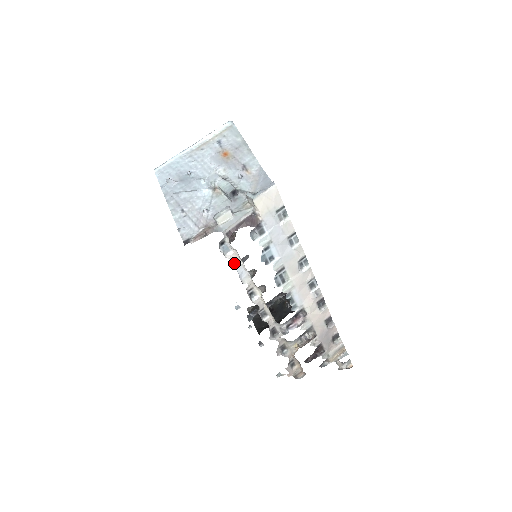
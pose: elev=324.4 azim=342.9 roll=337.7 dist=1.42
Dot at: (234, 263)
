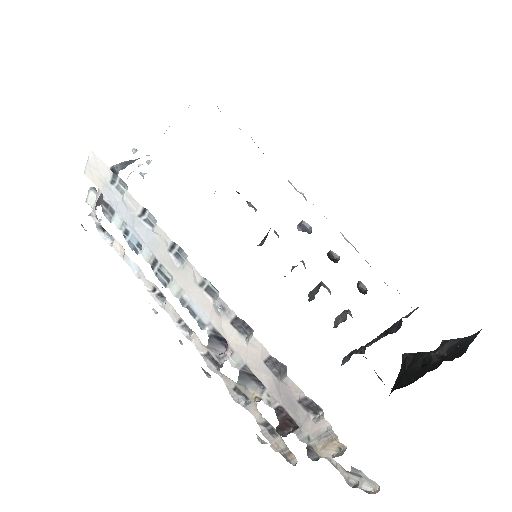
Dot at: (122, 253)
